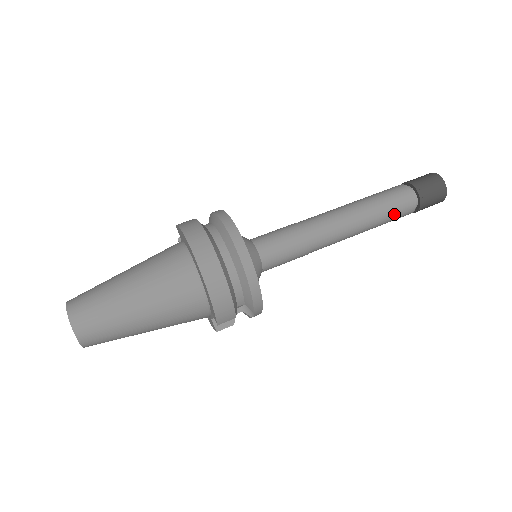
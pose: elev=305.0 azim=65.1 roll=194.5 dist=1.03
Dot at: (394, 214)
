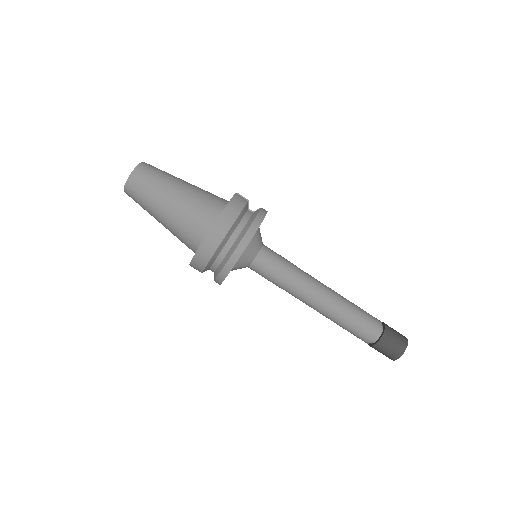
Dot at: (351, 332)
